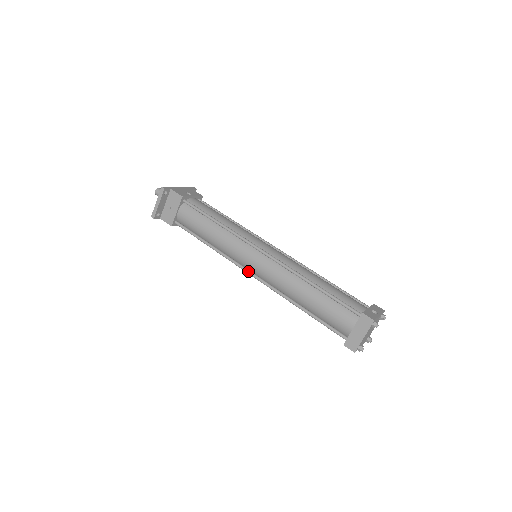
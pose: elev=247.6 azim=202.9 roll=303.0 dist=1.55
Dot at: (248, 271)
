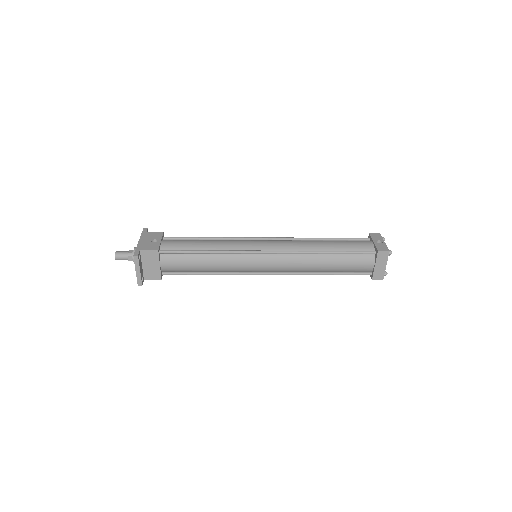
Dot at: (261, 274)
